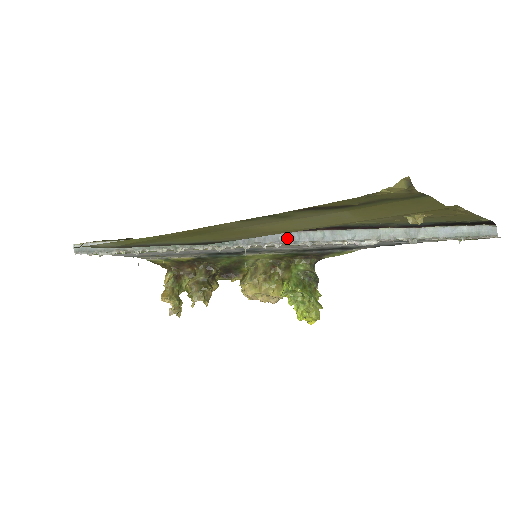
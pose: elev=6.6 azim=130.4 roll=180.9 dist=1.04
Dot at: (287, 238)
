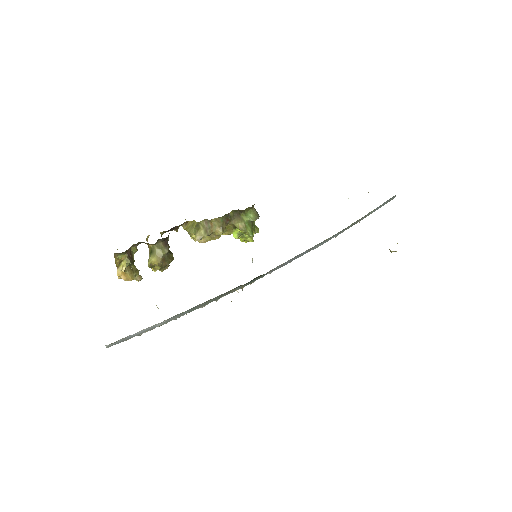
Dot at: (299, 256)
